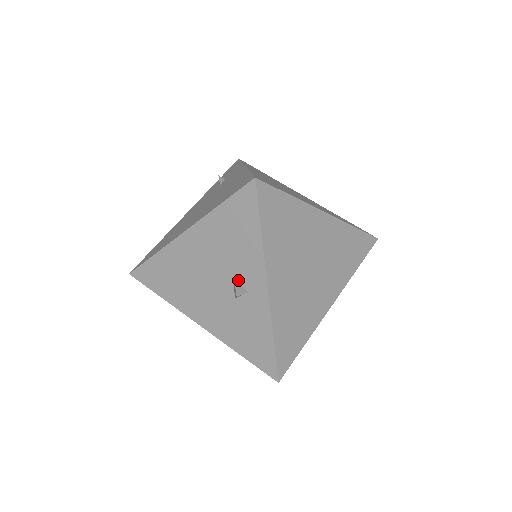
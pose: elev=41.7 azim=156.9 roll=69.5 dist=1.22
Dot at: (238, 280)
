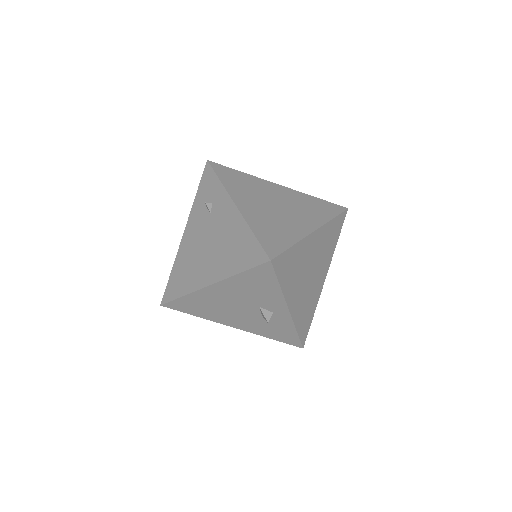
Dot at: (263, 308)
